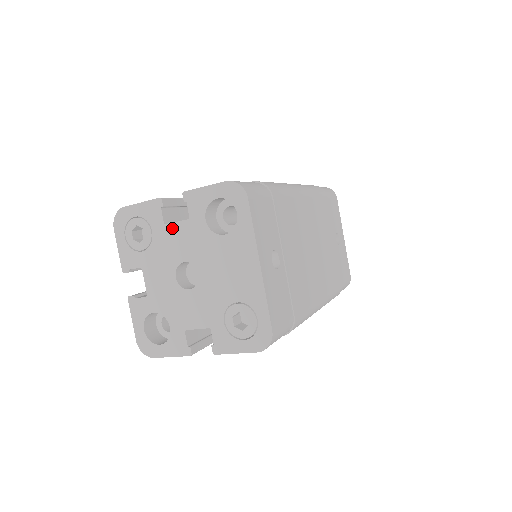
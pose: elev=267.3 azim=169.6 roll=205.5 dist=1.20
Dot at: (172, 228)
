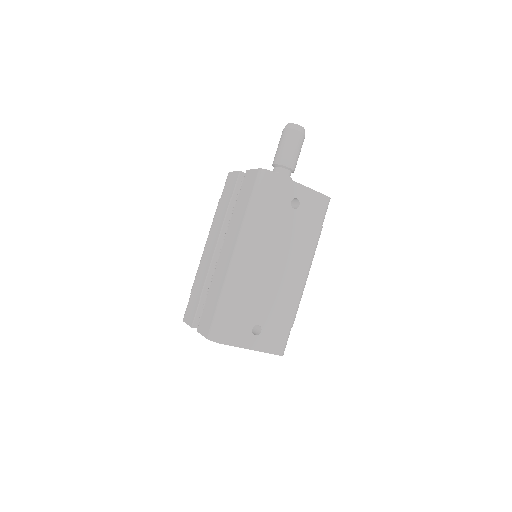
Dot at: occluded
